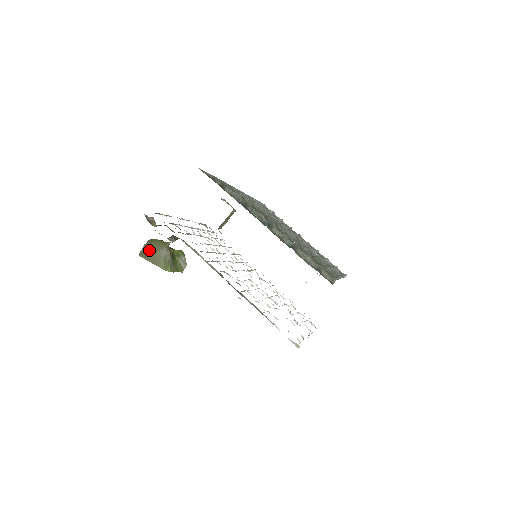
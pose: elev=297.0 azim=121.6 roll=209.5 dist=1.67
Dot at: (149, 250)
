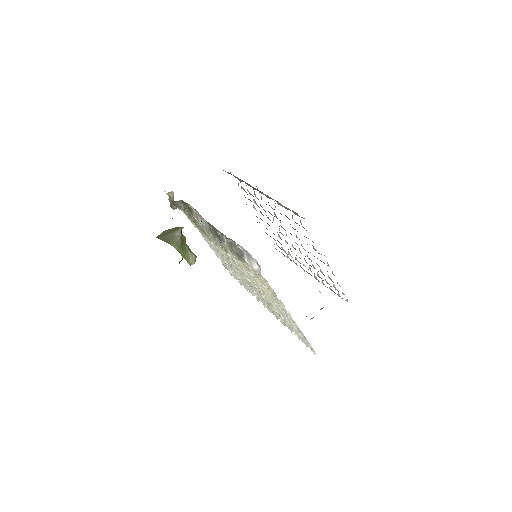
Dot at: (165, 233)
